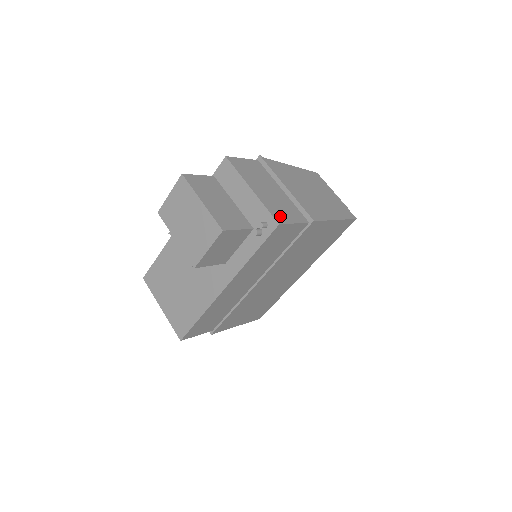
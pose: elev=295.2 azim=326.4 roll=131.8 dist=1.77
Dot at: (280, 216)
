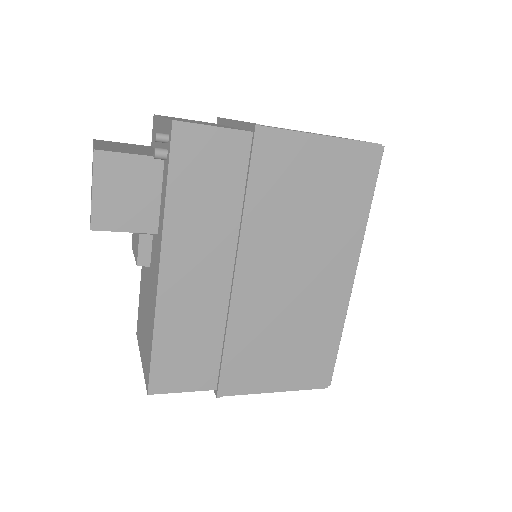
Dot at: occluded
